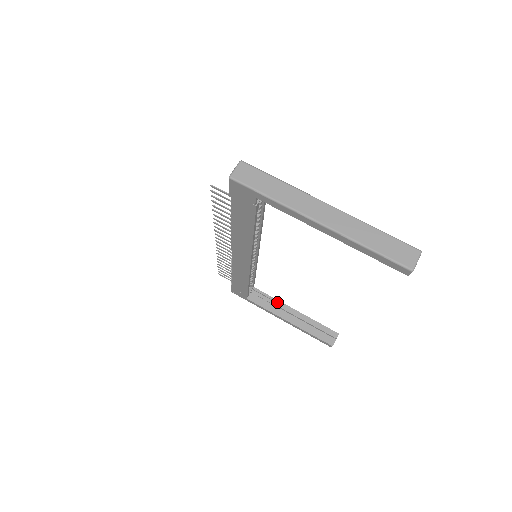
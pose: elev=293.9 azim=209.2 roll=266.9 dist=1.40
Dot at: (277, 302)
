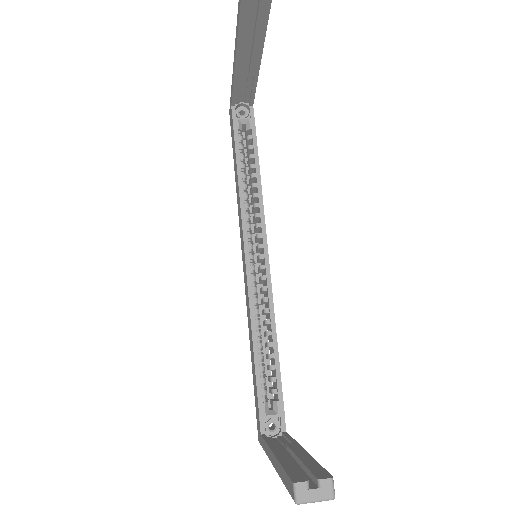
Dot at: (292, 441)
